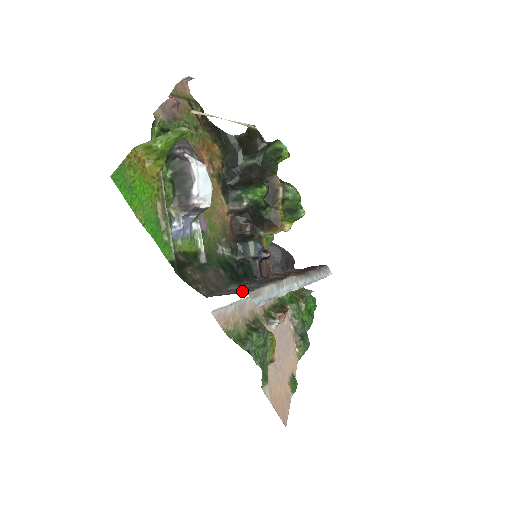
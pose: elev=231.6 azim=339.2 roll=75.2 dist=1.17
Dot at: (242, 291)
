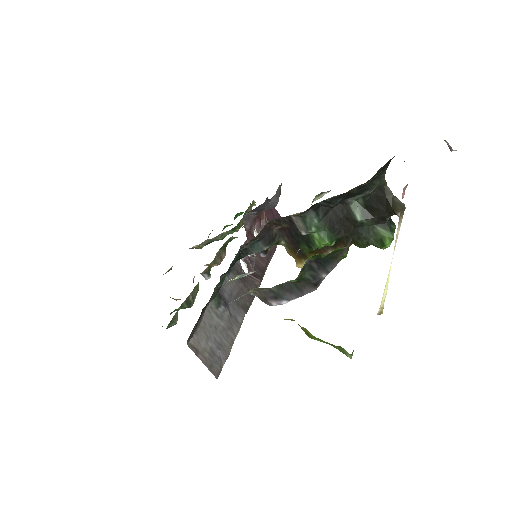
Dot at: (216, 360)
